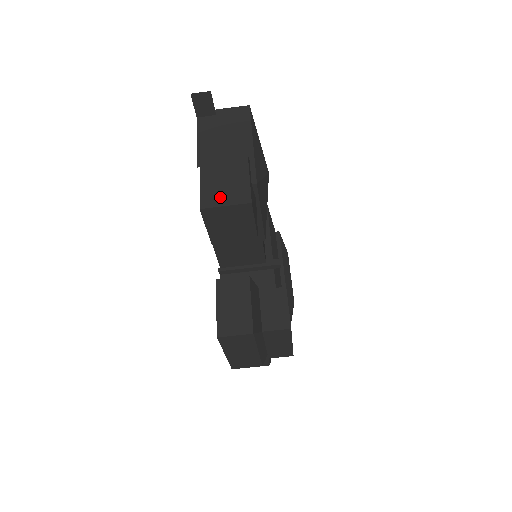
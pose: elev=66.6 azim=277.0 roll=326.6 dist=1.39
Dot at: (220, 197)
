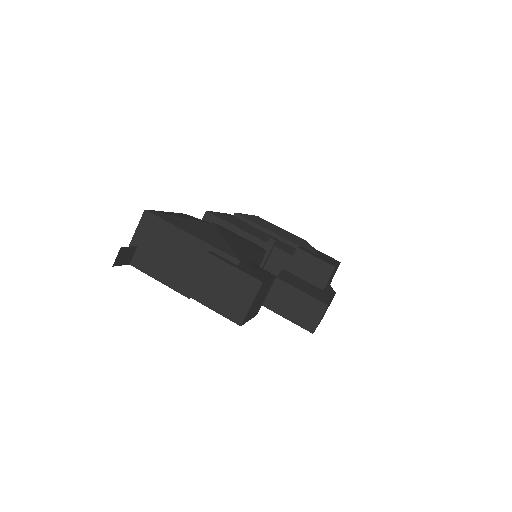
Dot at: (239, 303)
